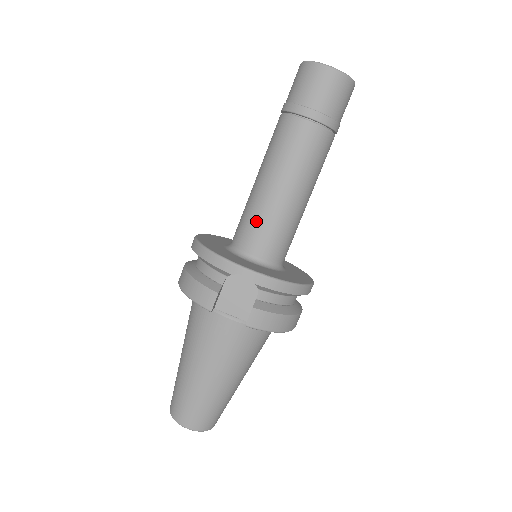
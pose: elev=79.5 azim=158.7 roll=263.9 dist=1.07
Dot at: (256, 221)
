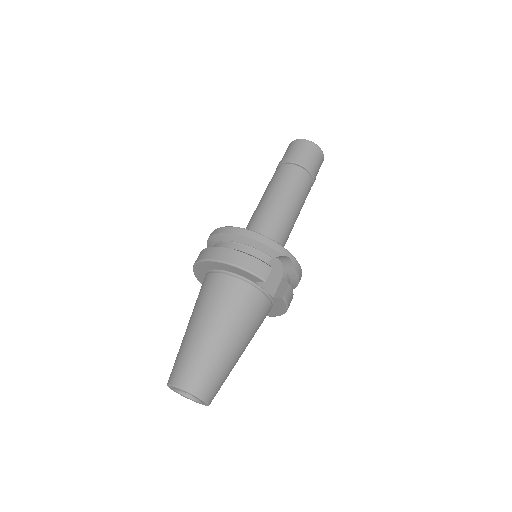
Dot at: (275, 227)
